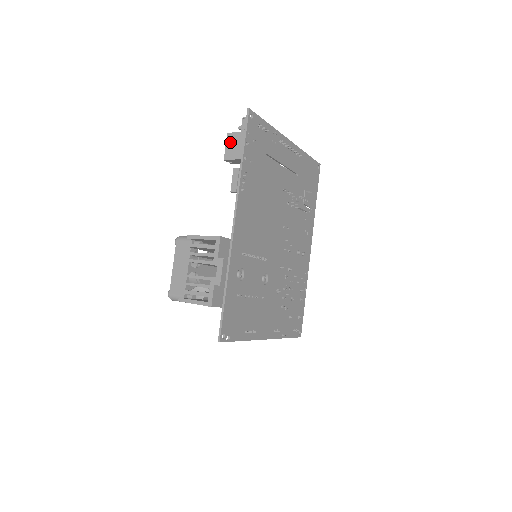
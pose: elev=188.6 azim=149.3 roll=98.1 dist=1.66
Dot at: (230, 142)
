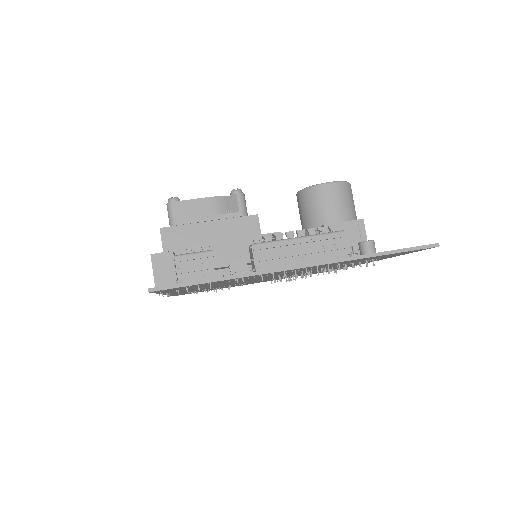
Dot at: occluded
